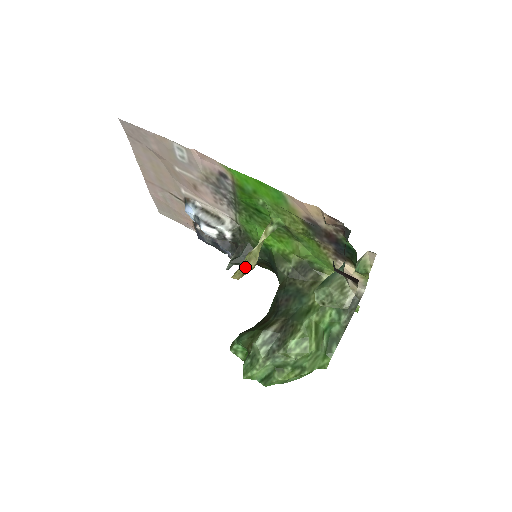
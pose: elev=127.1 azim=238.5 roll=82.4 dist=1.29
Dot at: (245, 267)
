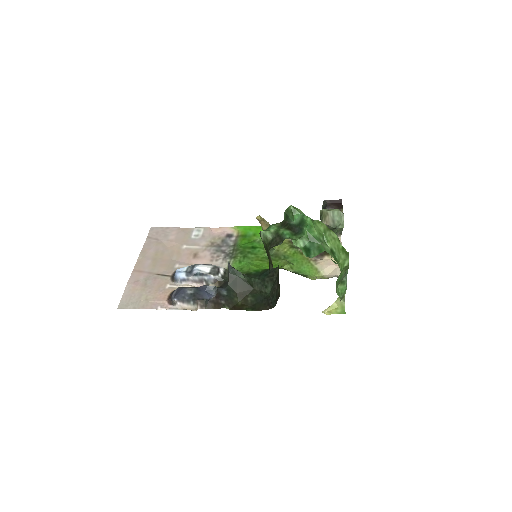
Dot at: (264, 220)
